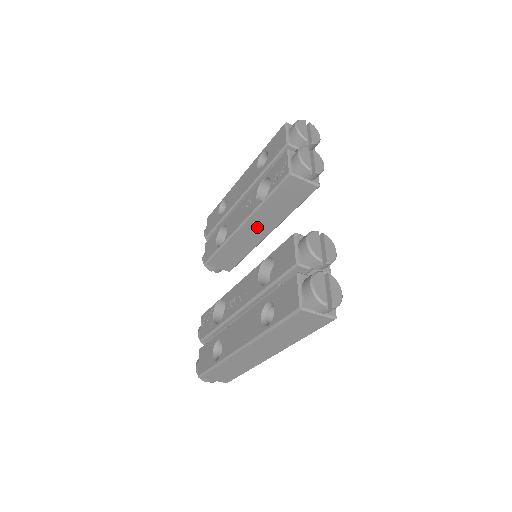
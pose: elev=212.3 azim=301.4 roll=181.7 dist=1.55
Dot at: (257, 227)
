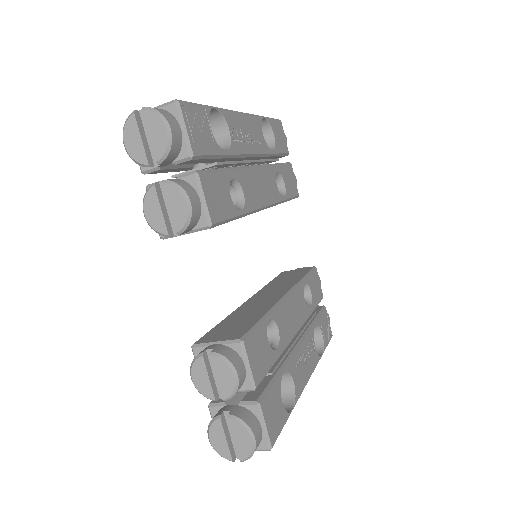
Dot at: occluded
